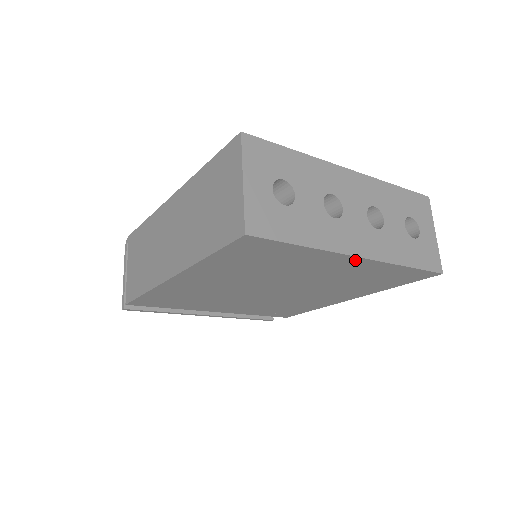
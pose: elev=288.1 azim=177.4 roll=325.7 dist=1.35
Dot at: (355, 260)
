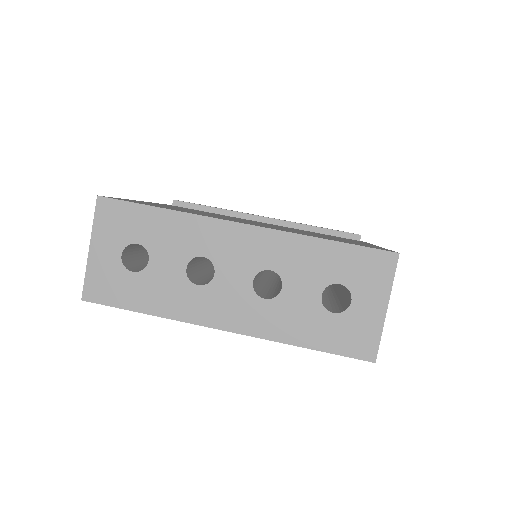
Dot at: occluded
